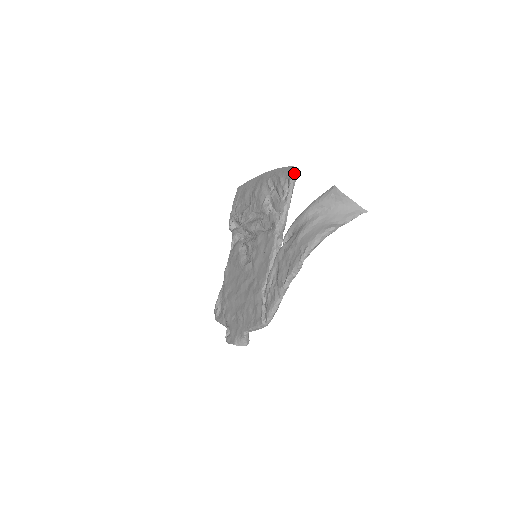
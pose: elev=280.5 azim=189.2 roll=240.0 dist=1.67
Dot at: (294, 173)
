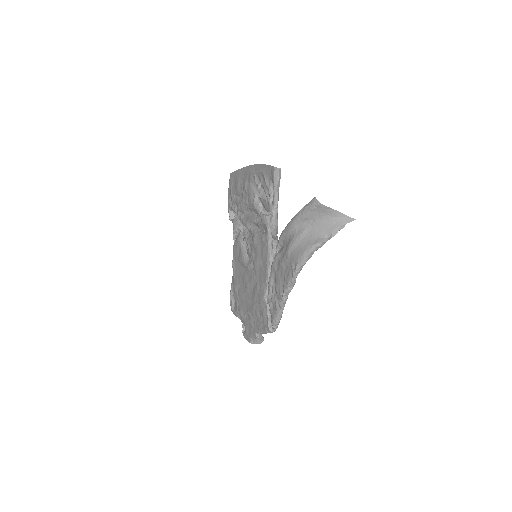
Dot at: (276, 175)
